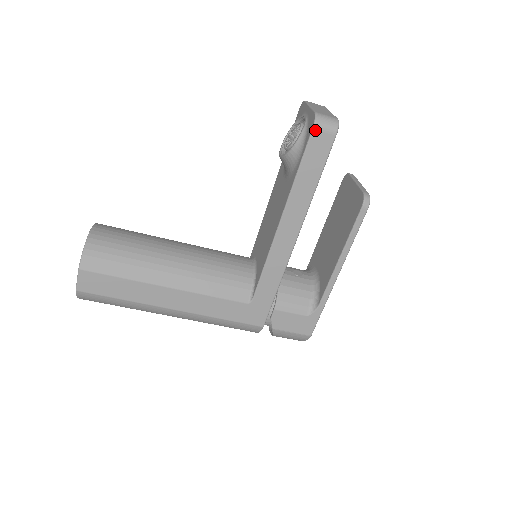
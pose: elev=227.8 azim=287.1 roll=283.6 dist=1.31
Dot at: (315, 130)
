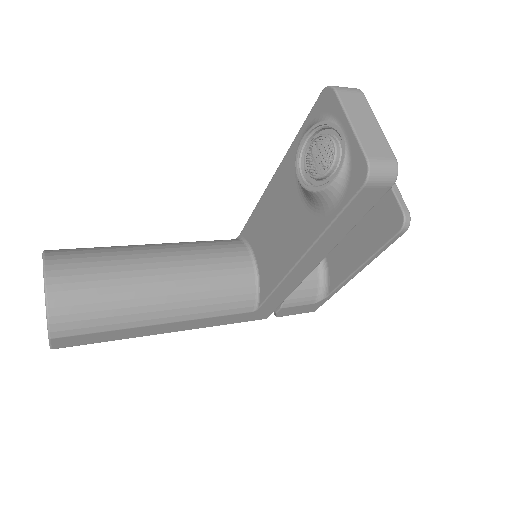
Dot at: (366, 188)
